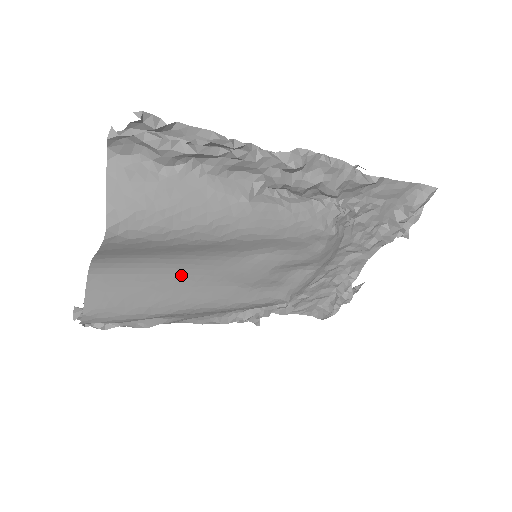
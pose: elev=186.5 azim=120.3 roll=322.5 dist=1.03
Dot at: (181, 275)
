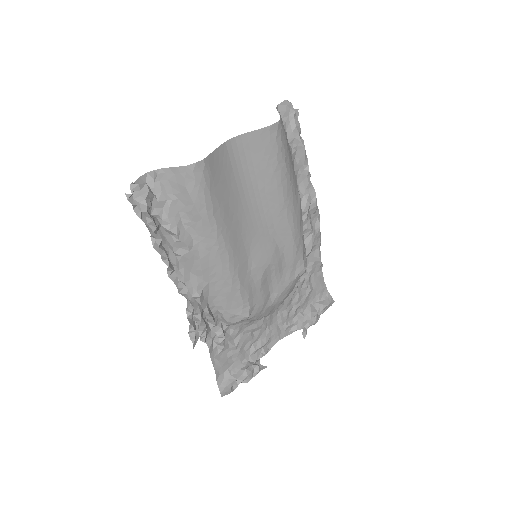
Dot at: (243, 209)
